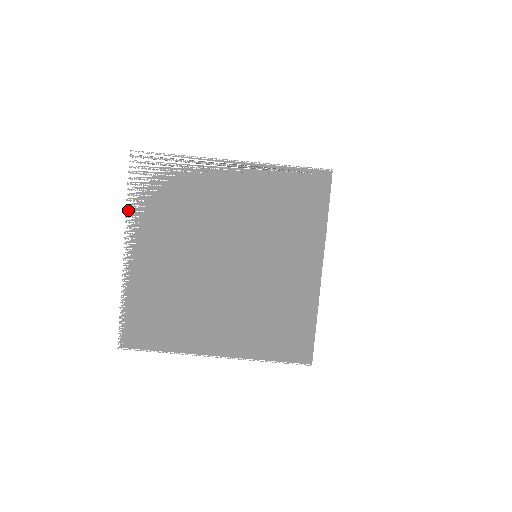
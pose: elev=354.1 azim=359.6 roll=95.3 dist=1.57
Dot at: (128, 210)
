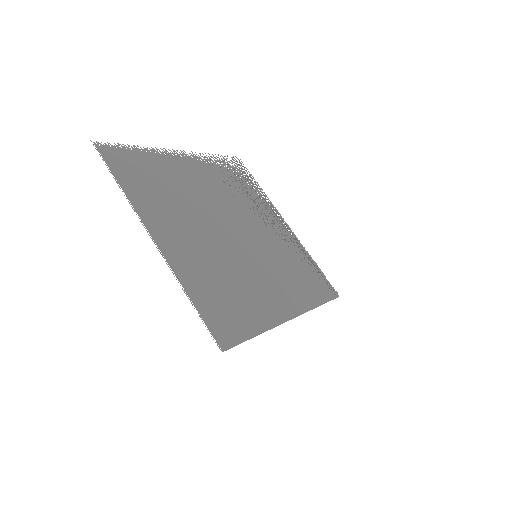
Dot at: occluded
